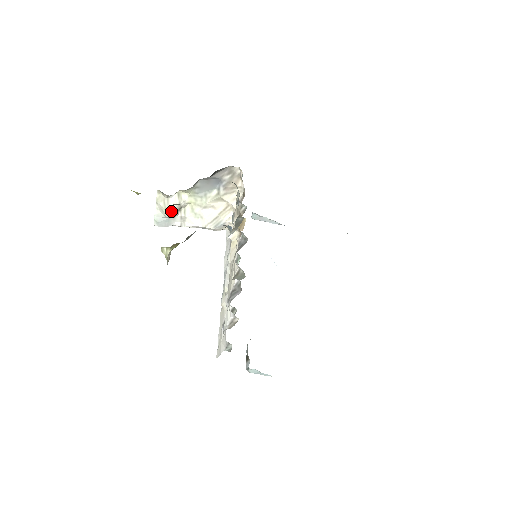
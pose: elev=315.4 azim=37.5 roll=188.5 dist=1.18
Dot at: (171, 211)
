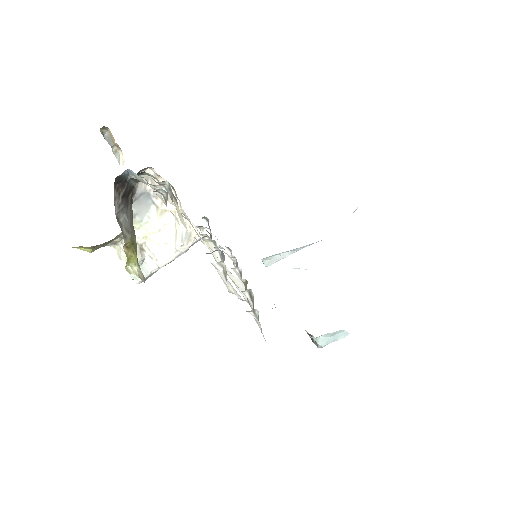
Dot at: occluded
